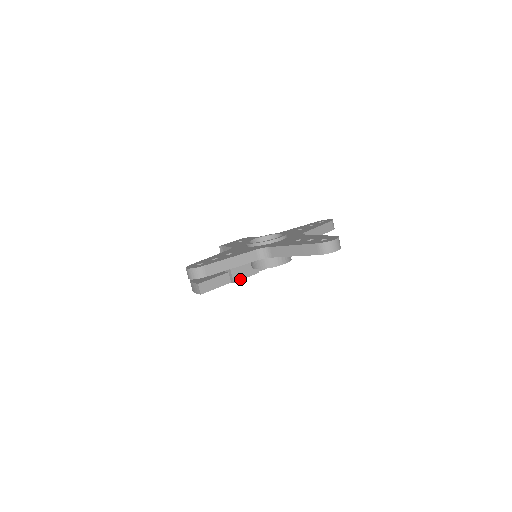
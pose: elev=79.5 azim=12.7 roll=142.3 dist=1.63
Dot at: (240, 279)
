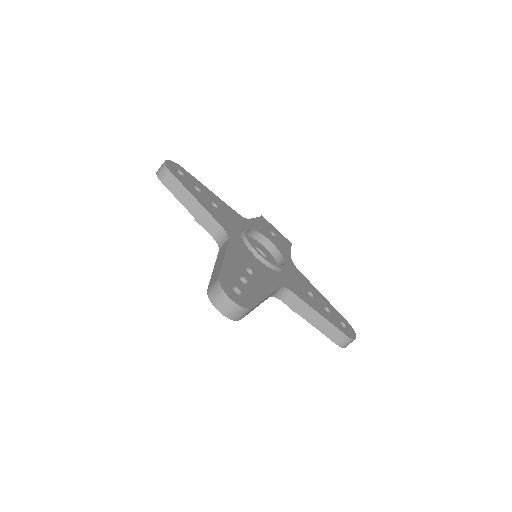
Dot at: occluded
